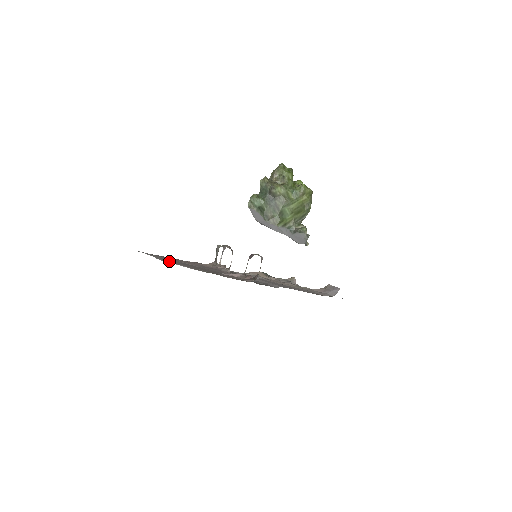
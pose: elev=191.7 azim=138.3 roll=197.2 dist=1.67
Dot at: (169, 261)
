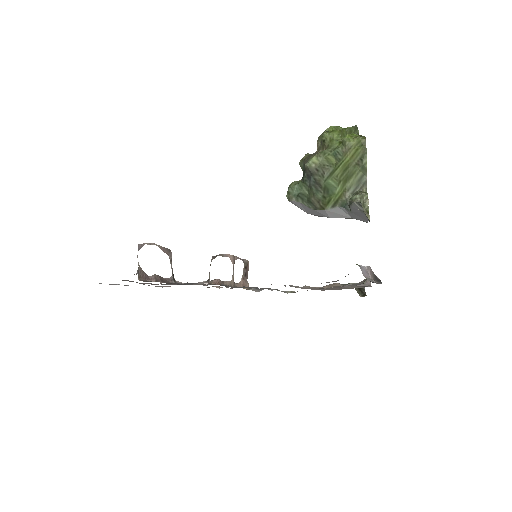
Dot at: occluded
